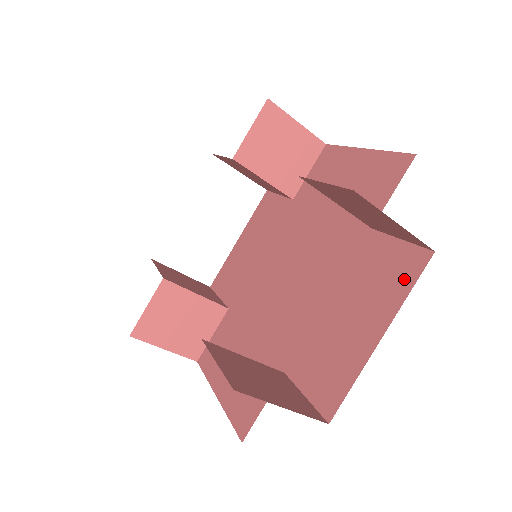
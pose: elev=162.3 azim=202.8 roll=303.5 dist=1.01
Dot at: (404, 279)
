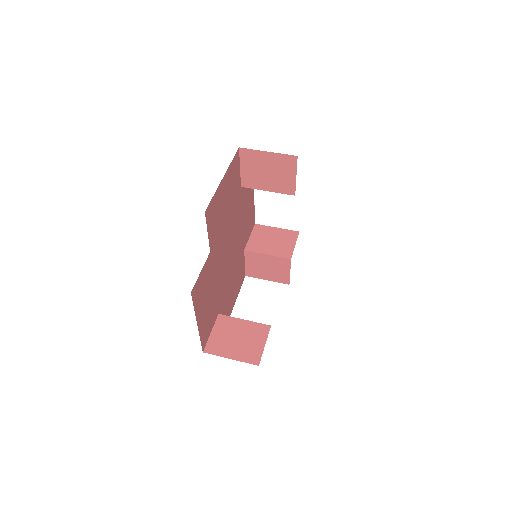
Dot at: occluded
